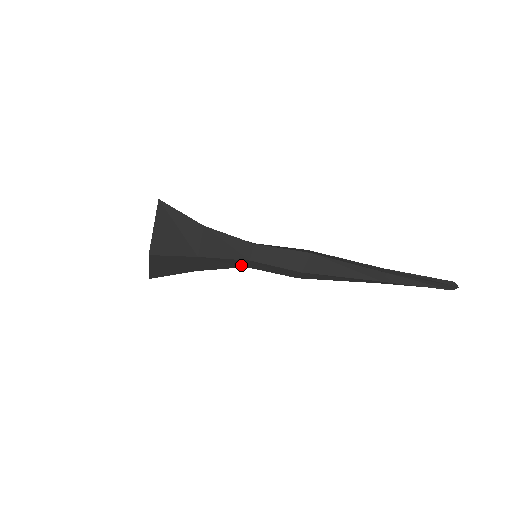
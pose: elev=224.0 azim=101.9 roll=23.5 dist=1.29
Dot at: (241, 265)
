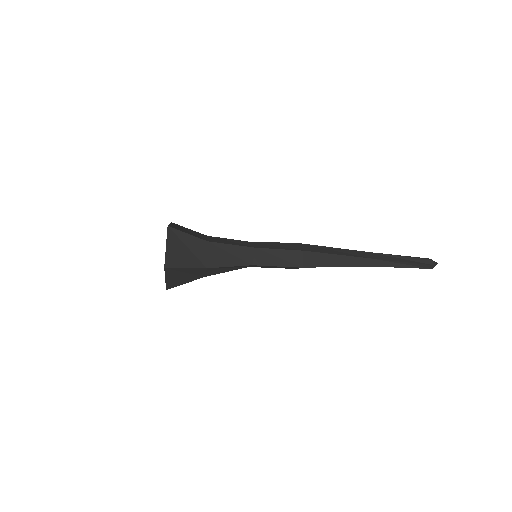
Dot at: occluded
